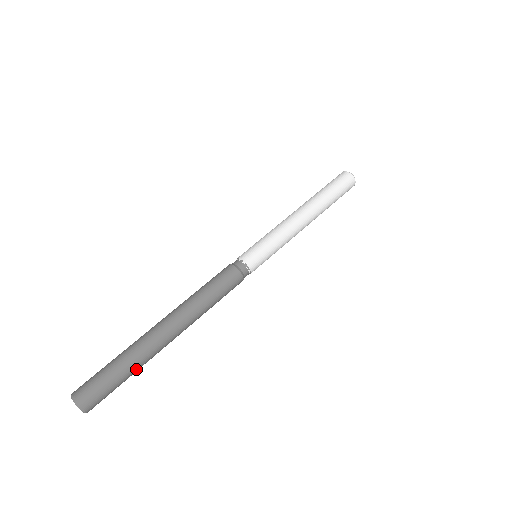
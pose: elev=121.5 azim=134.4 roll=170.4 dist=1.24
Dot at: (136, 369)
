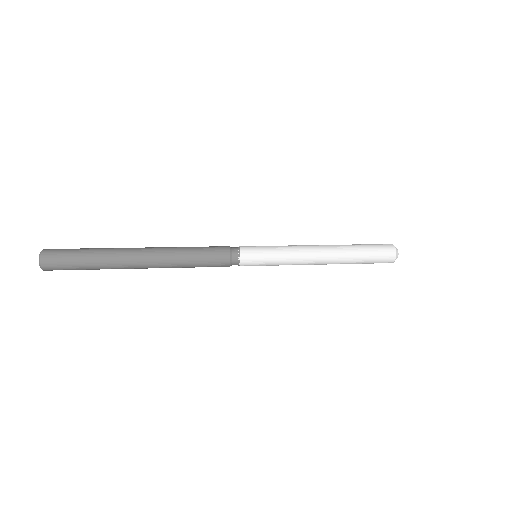
Dot at: (97, 250)
